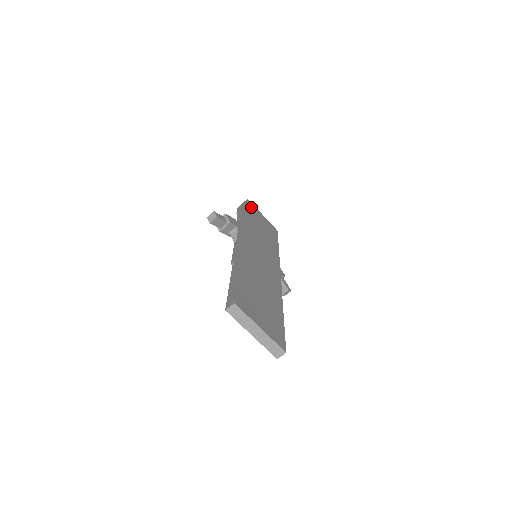
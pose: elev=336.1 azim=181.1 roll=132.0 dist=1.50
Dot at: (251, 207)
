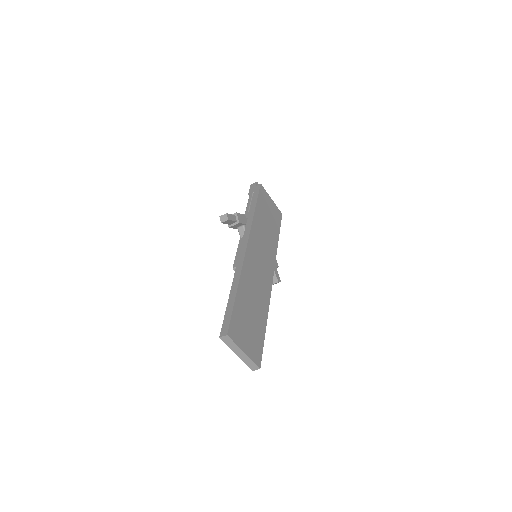
Dot at: (262, 195)
